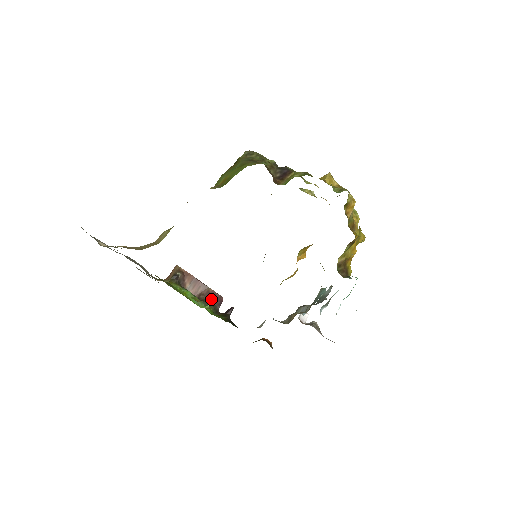
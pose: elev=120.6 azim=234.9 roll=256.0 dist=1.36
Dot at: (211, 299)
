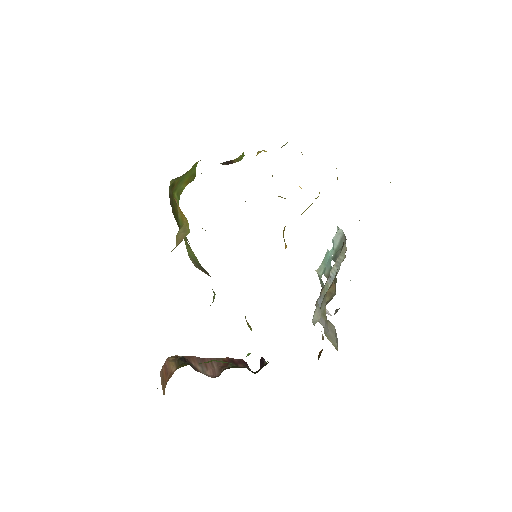
Dot at: (234, 366)
